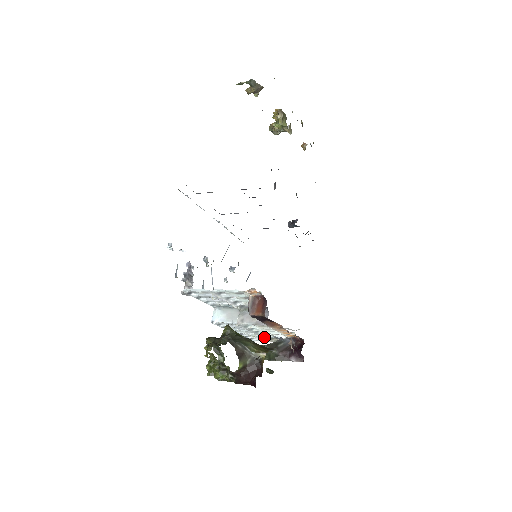
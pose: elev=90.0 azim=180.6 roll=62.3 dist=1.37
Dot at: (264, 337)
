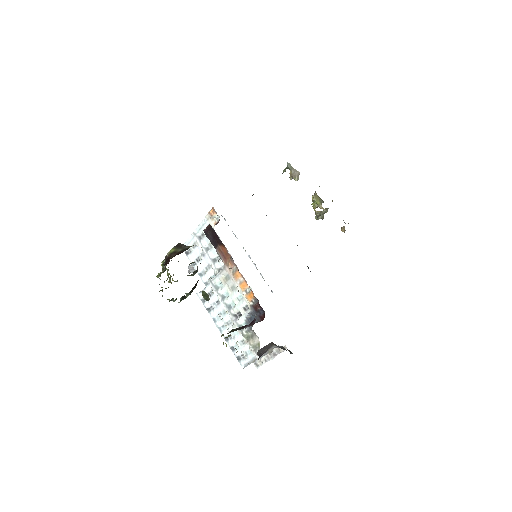
Dot at: occluded
